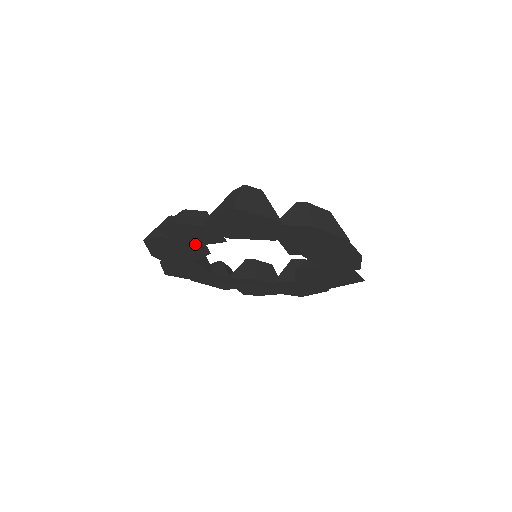
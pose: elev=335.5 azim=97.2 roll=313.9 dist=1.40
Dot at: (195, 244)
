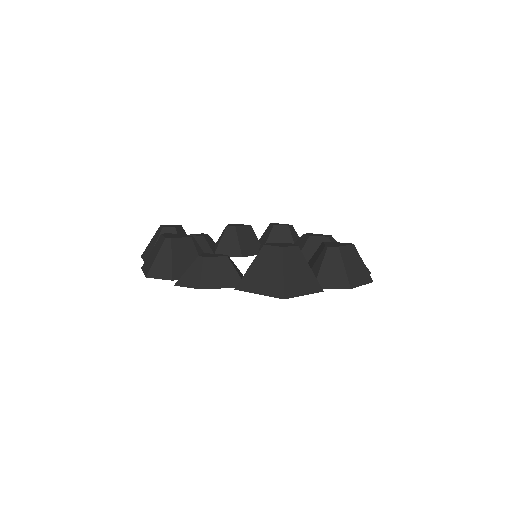
Dot at: occluded
